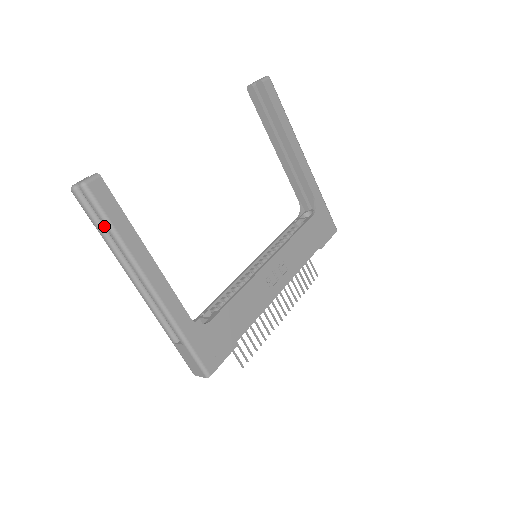
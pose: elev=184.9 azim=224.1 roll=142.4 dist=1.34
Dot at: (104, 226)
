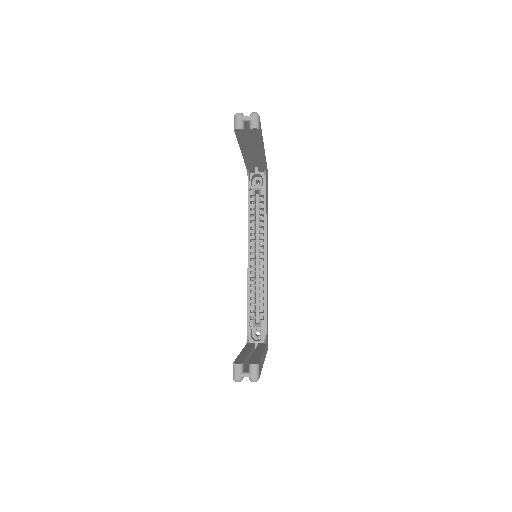
Dot at: occluded
